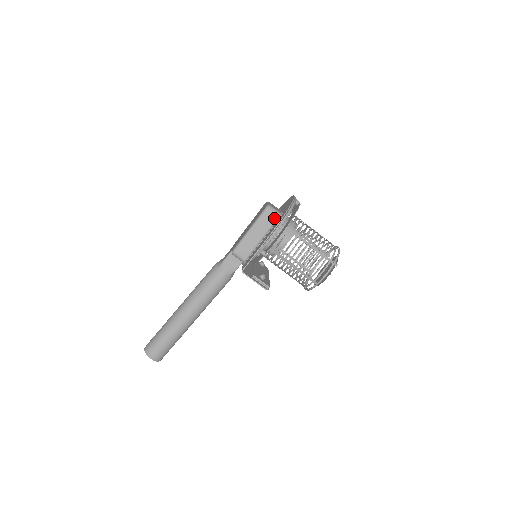
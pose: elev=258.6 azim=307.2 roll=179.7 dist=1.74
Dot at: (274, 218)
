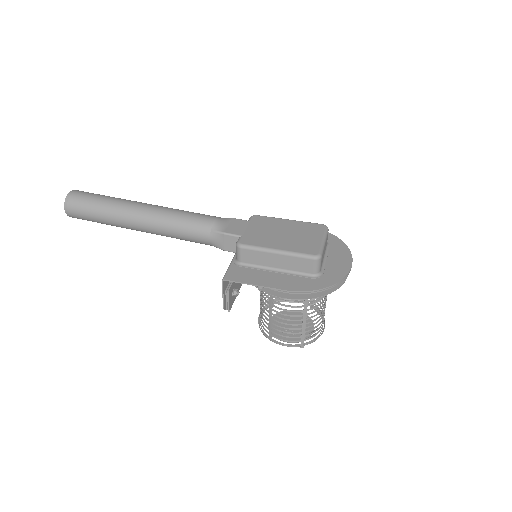
Dot at: (309, 271)
